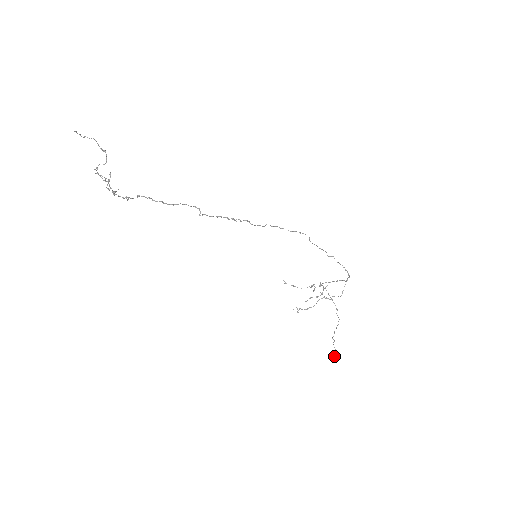
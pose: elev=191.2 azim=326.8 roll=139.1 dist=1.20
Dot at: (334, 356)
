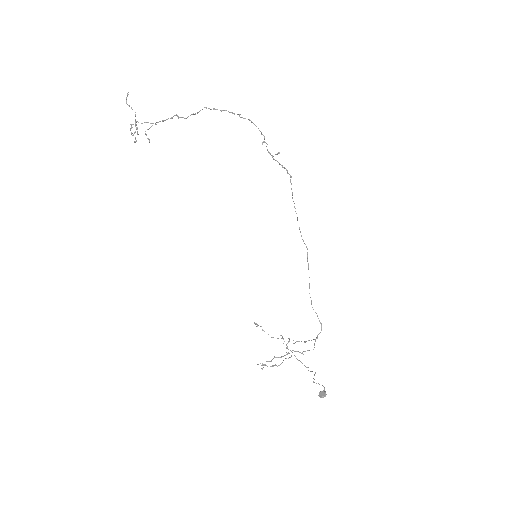
Dot at: (321, 394)
